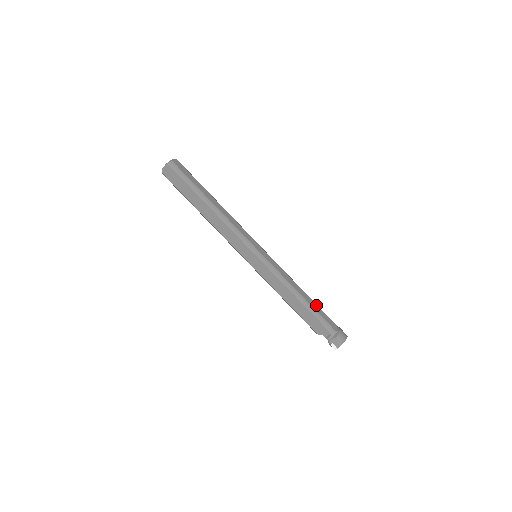
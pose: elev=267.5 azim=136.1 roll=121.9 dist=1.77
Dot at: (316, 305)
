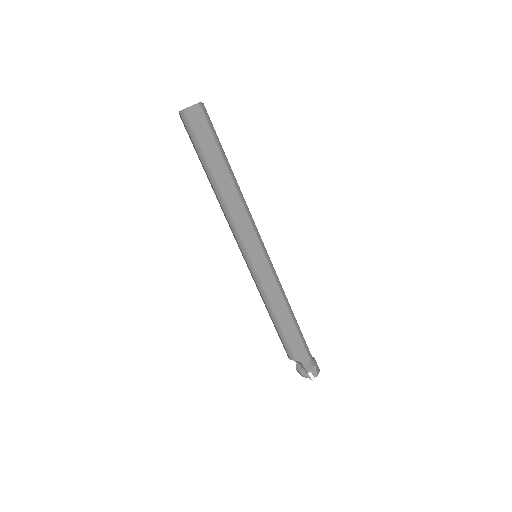
Dot at: occluded
